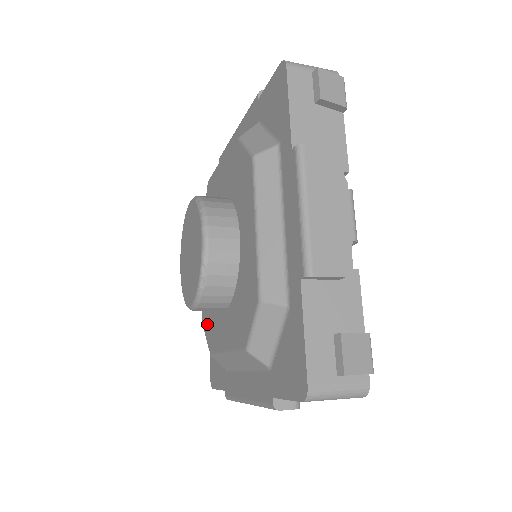
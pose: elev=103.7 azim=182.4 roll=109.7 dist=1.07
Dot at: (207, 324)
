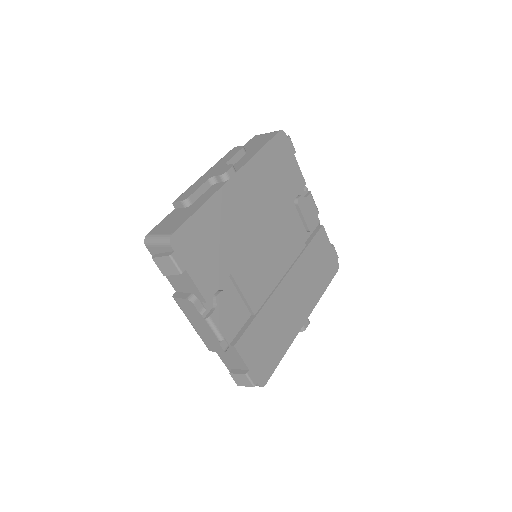
Dot at: occluded
